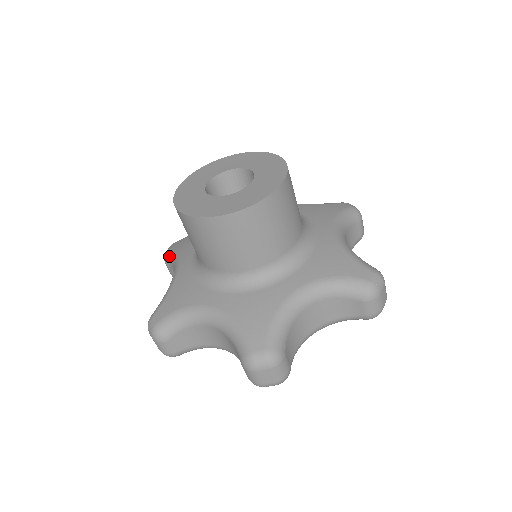
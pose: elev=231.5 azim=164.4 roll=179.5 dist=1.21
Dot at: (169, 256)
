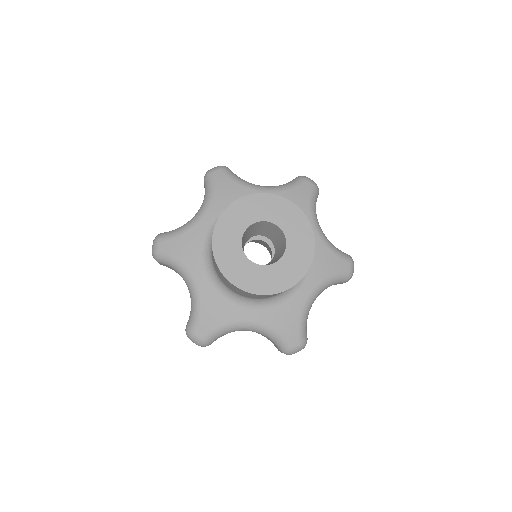
Dot at: (208, 183)
